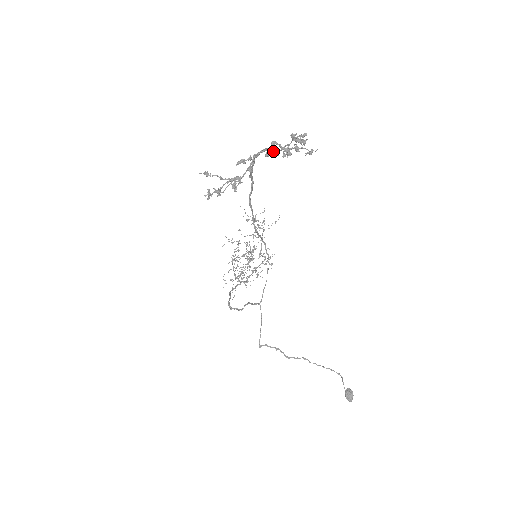
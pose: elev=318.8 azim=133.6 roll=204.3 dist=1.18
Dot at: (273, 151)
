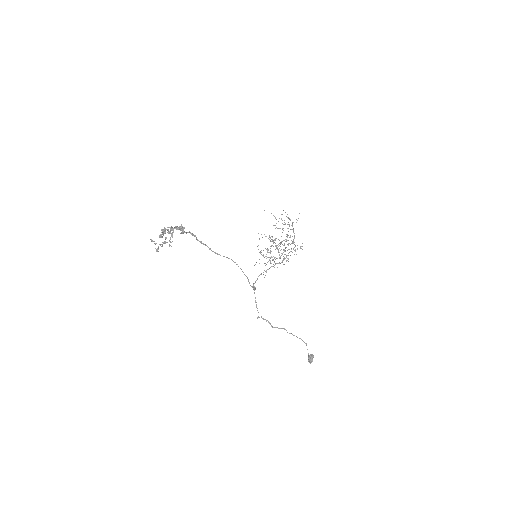
Dot at: (170, 230)
